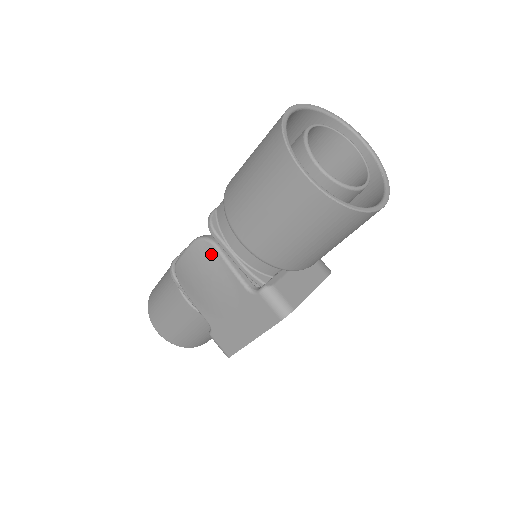
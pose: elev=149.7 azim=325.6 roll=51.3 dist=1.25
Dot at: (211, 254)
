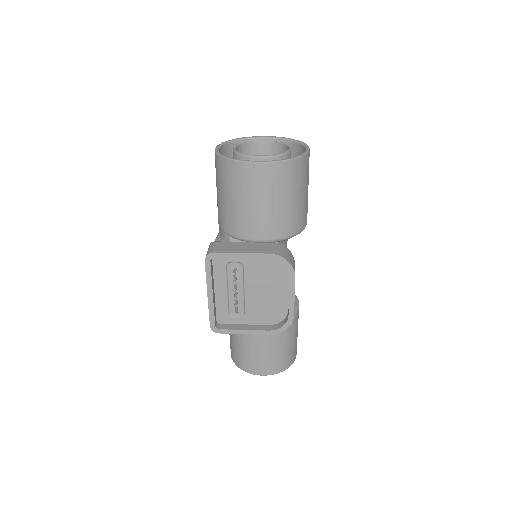
Dot at: occluded
